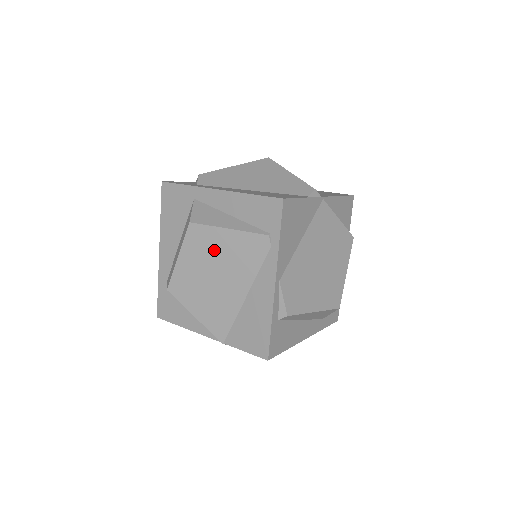
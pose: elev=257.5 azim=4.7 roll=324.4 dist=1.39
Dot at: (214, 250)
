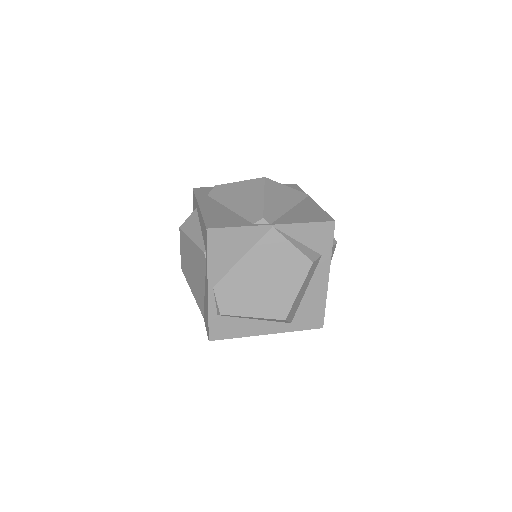
Dot at: (190, 251)
